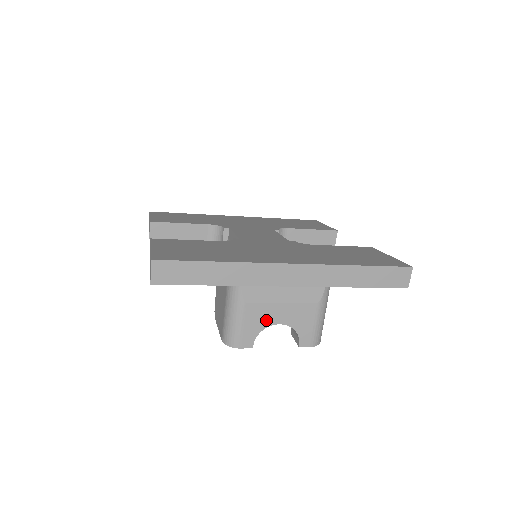
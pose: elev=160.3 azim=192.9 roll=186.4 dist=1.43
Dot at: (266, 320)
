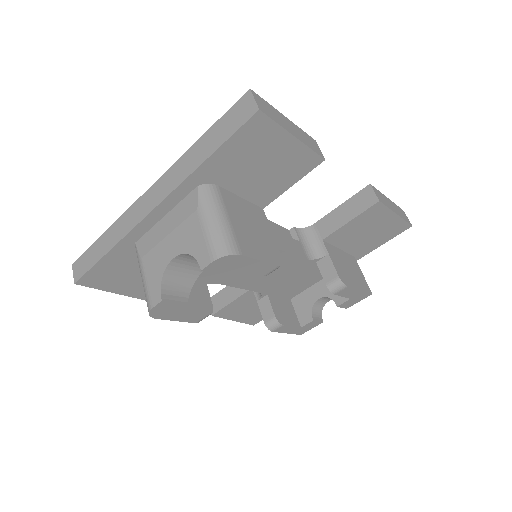
Dot at: (162, 263)
